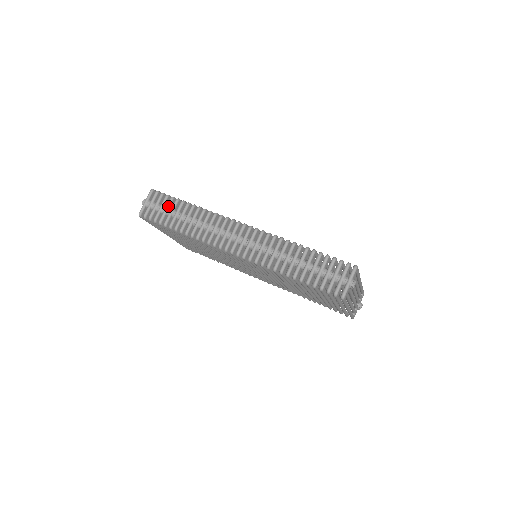
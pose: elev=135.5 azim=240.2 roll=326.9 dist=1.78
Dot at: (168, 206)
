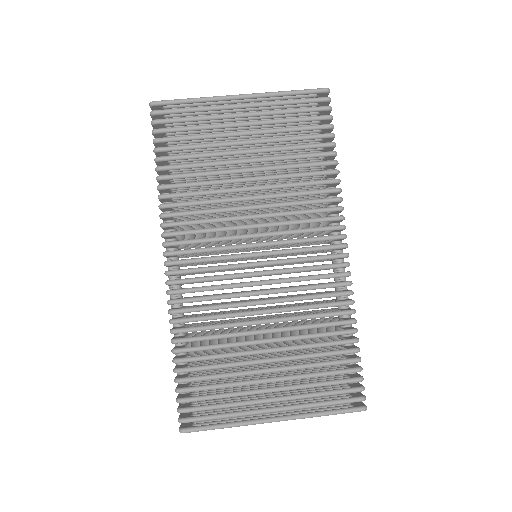
Dot at: (155, 146)
